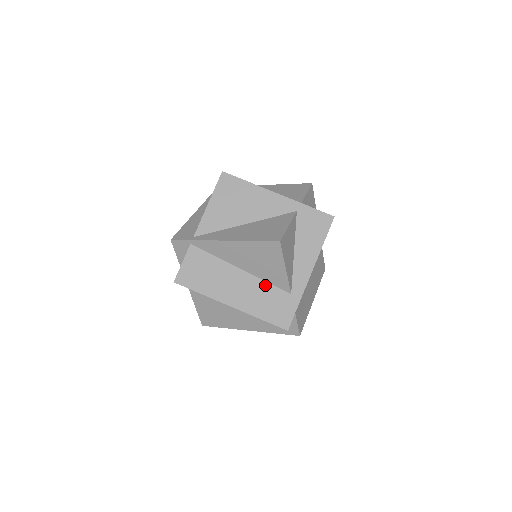
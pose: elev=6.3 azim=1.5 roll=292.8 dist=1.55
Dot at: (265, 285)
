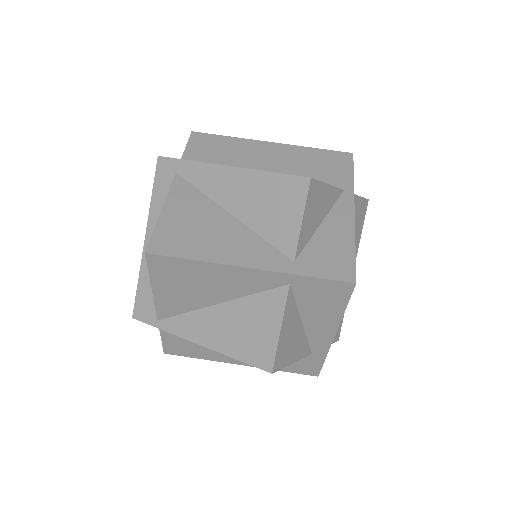
Dot at: occluded
